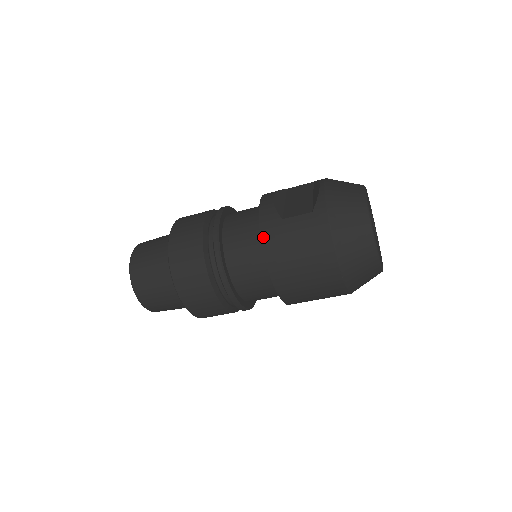
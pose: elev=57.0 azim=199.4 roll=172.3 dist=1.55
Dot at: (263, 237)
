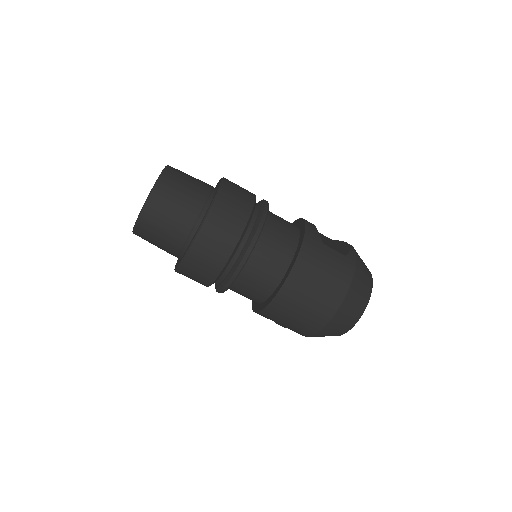
Dot at: (304, 244)
